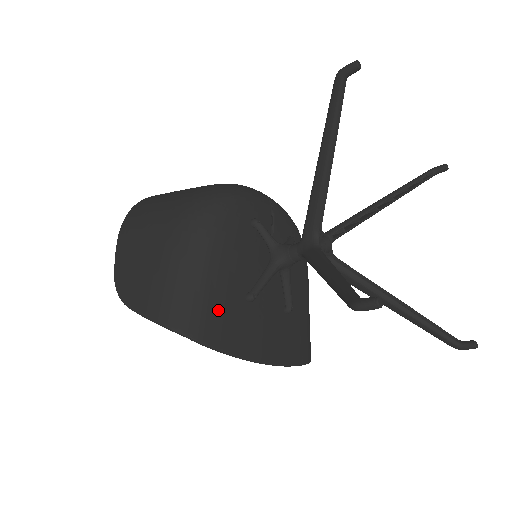
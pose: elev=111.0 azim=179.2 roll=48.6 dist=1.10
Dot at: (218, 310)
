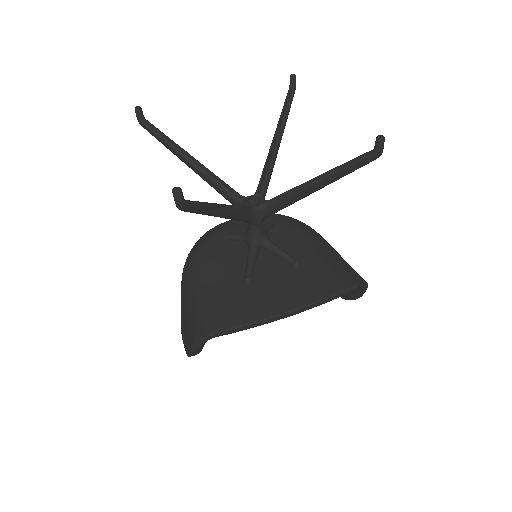
Dot at: (224, 304)
